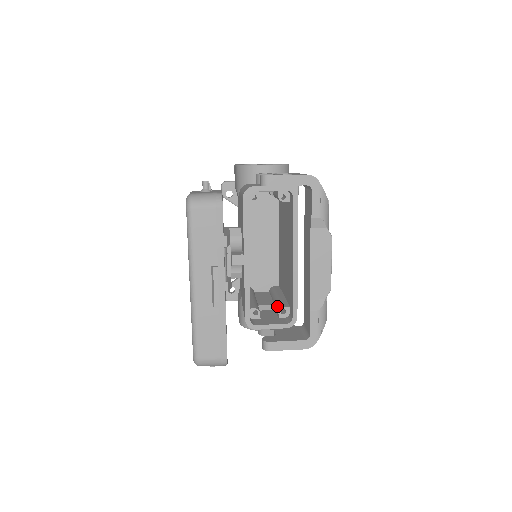
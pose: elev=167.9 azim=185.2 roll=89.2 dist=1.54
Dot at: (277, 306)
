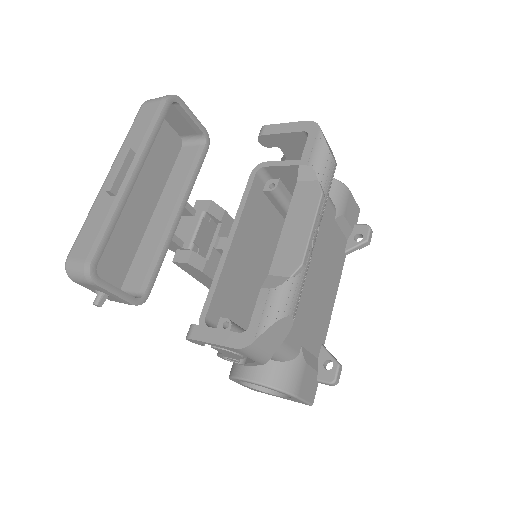
Dot at: occluded
